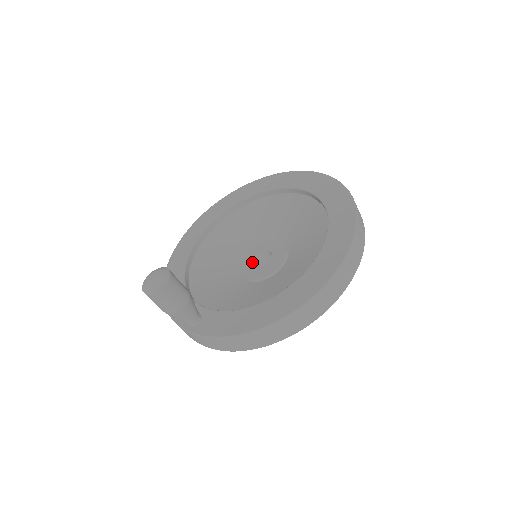
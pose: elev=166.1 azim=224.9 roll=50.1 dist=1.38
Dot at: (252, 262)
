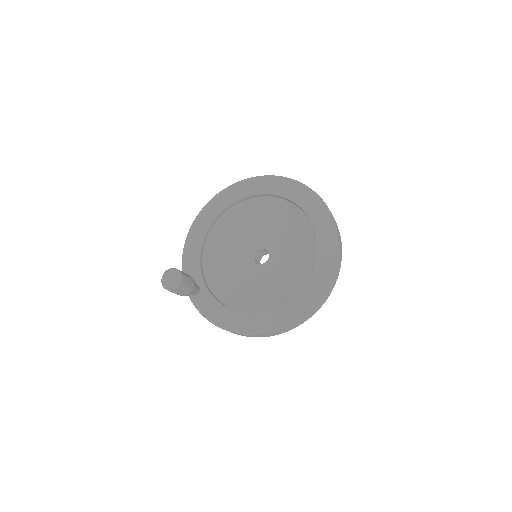
Dot at: (253, 254)
